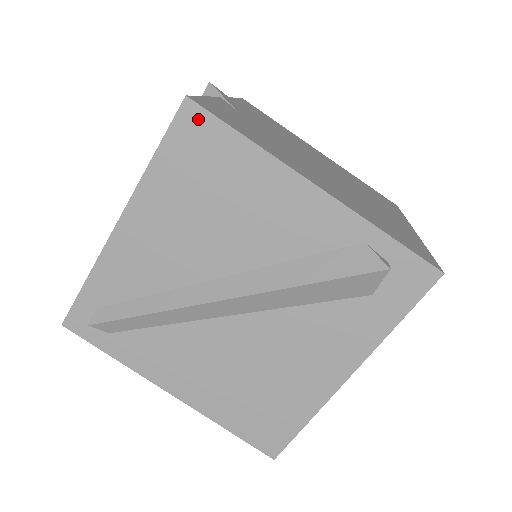
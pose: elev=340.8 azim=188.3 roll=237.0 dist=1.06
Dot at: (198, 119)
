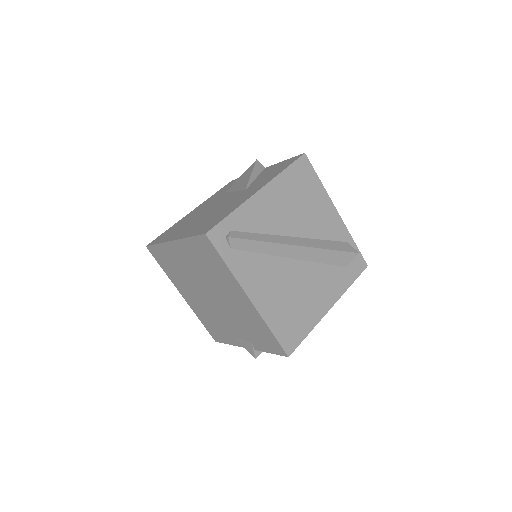
Dot at: (306, 164)
